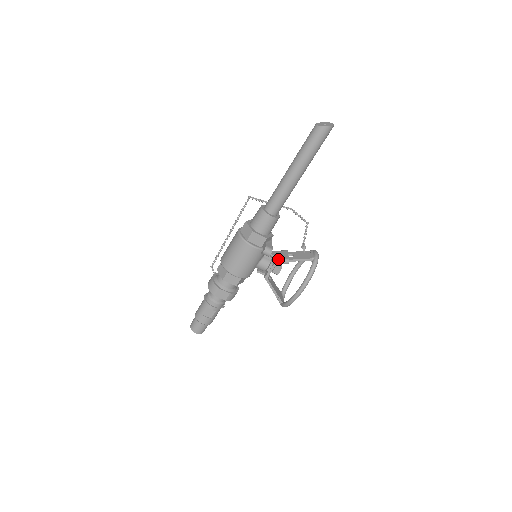
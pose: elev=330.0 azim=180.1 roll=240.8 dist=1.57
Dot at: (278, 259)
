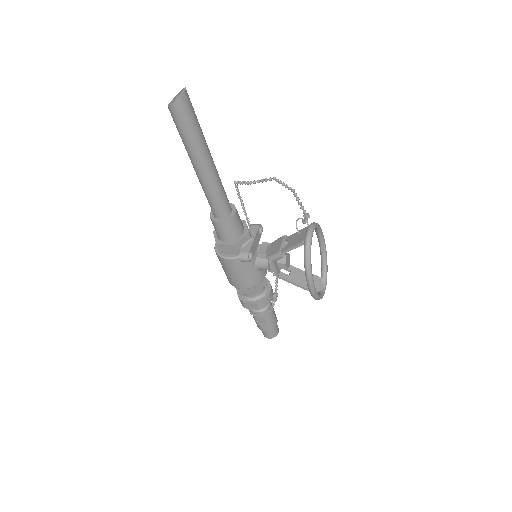
Dot at: (269, 256)
